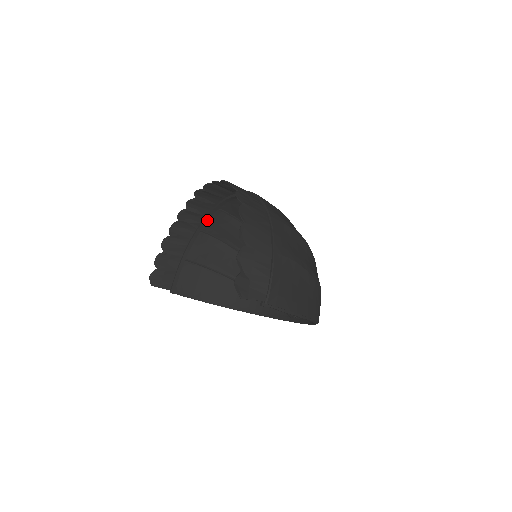
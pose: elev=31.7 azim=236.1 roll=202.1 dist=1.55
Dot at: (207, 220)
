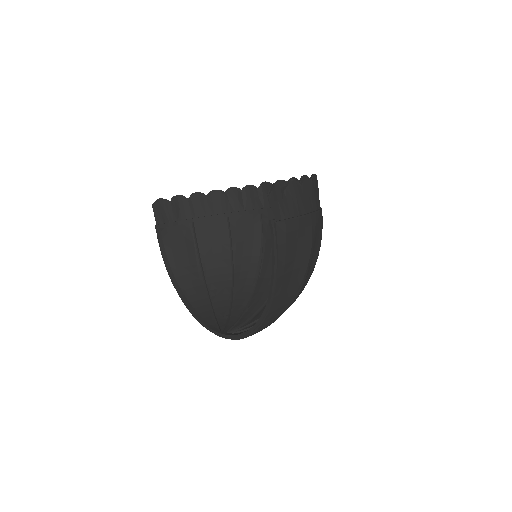
Dot at: (243, 214)
